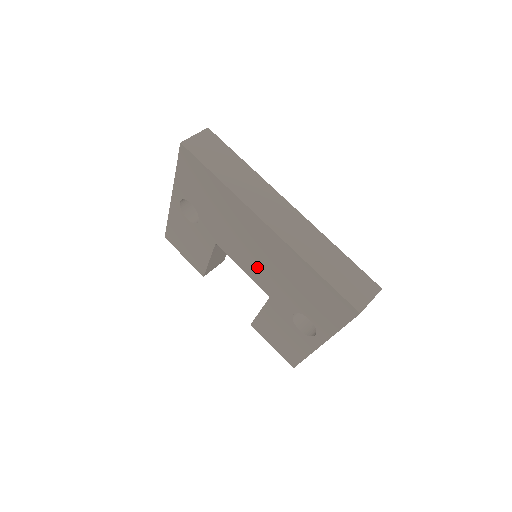
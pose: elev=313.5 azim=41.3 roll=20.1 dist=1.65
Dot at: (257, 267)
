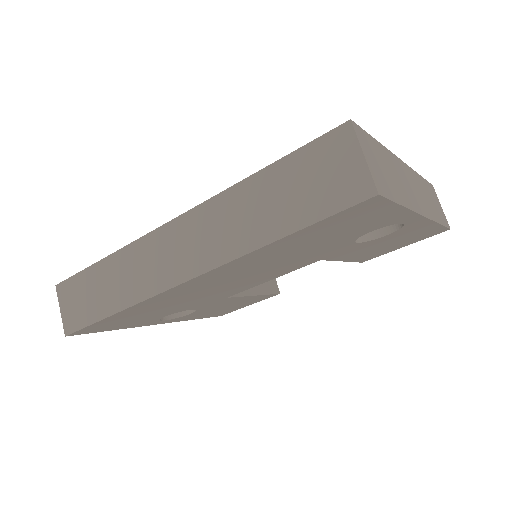
Dot at: (266, 274)
